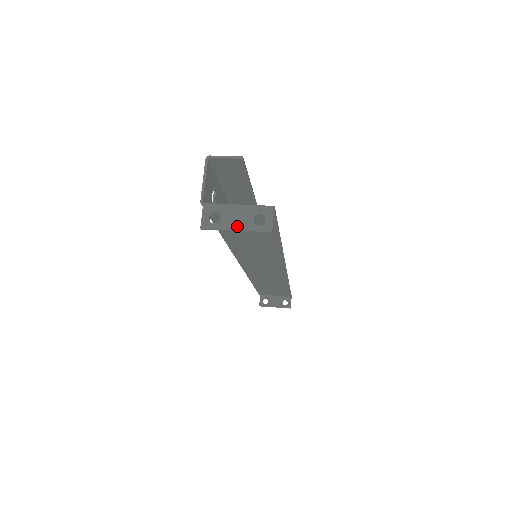
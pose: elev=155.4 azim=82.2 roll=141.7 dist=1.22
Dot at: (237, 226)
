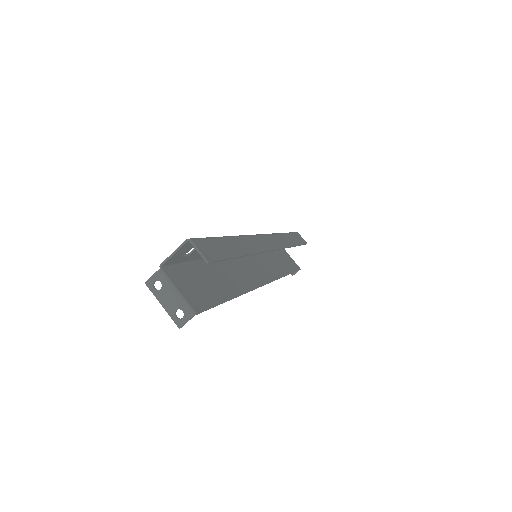
Dot at: (165, 304)
